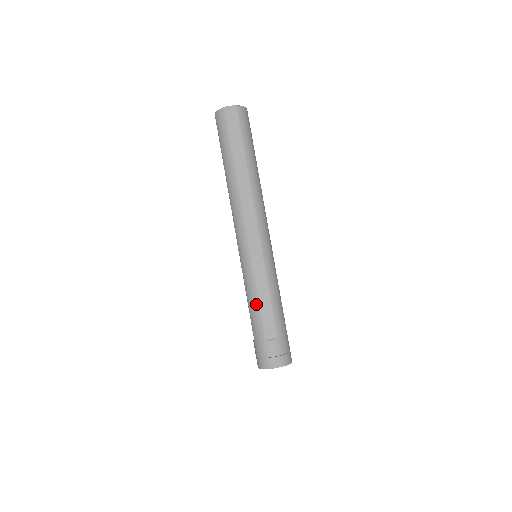
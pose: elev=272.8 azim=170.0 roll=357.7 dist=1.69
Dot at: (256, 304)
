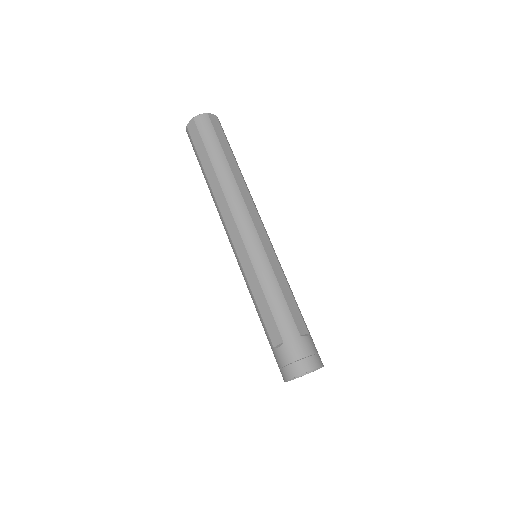
Dot at: (281, 297)
